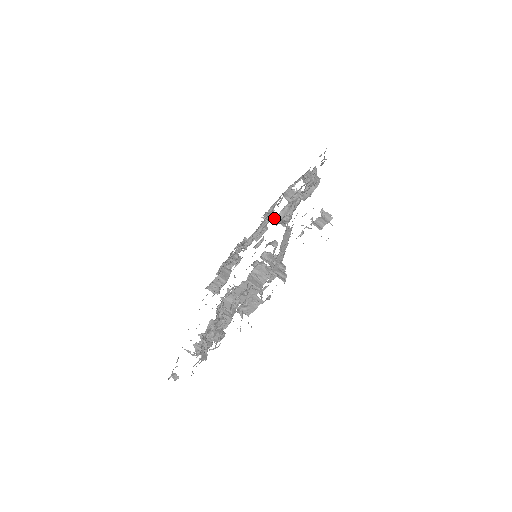
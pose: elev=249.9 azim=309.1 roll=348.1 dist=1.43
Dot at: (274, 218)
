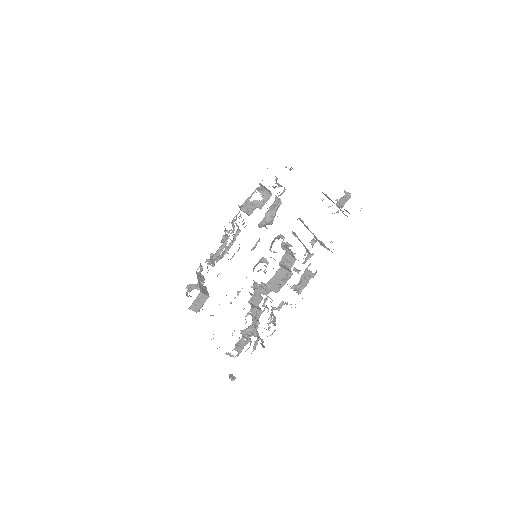
Dot at: (261, 221)
